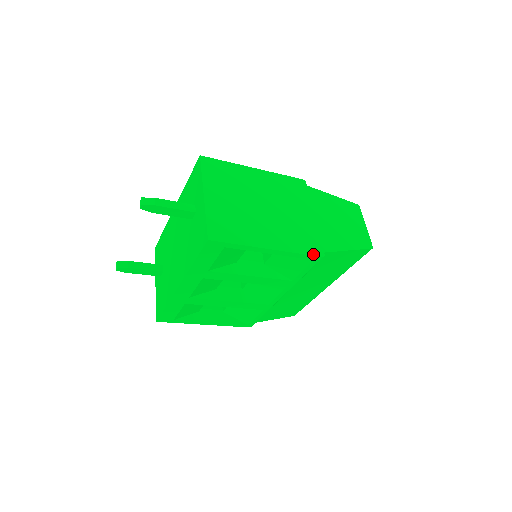
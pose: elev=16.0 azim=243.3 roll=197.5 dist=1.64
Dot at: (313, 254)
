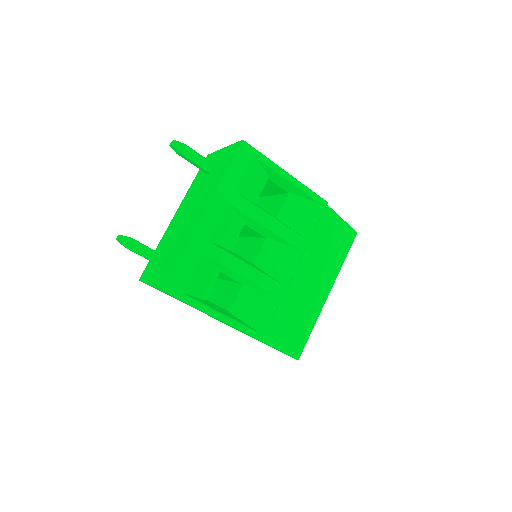
Dot at: (319, 197)
